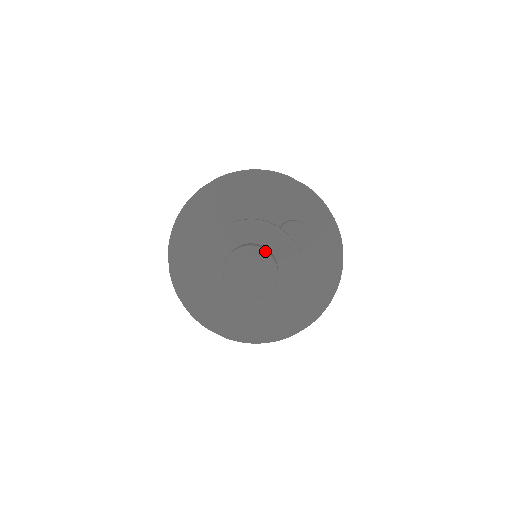
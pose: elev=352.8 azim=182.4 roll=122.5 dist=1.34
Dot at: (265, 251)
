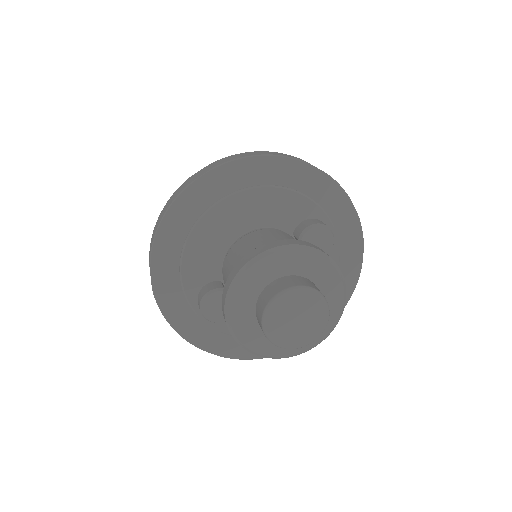
Dot at: (317, 292)
